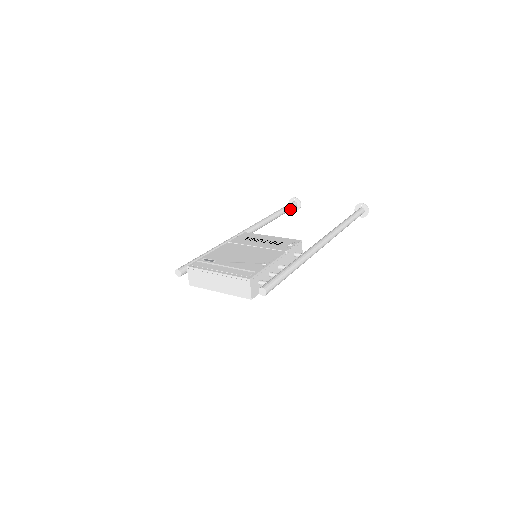
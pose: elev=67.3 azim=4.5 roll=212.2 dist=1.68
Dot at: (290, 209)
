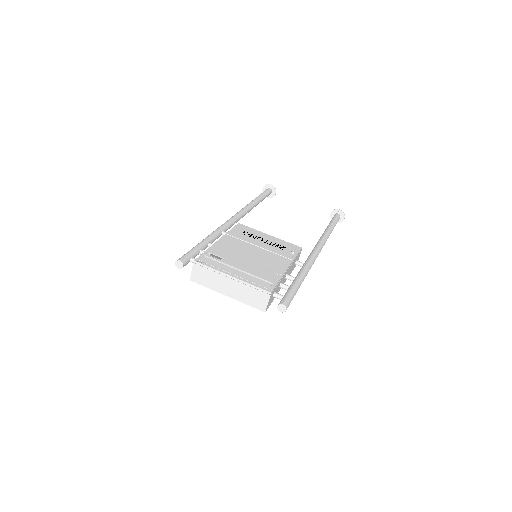
Dot at: occluded
